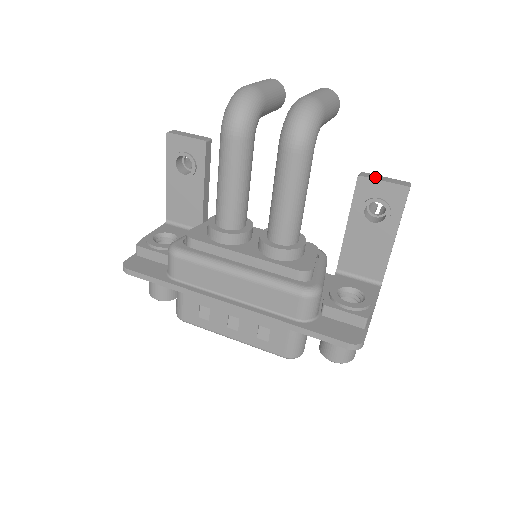
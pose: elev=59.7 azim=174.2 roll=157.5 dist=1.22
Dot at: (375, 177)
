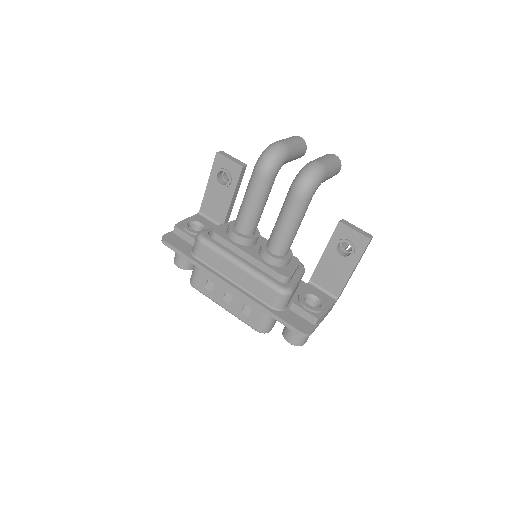
Dot at: (350, 225)
